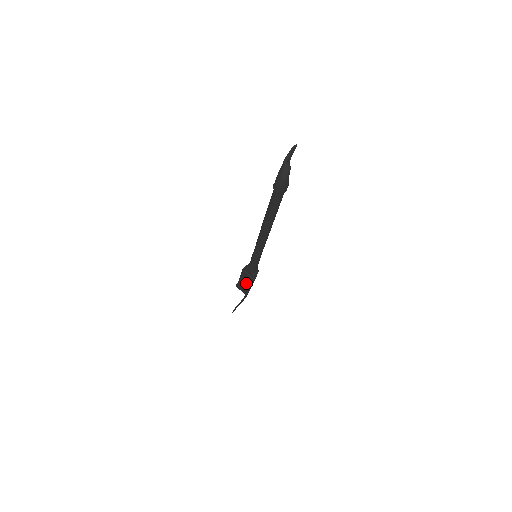
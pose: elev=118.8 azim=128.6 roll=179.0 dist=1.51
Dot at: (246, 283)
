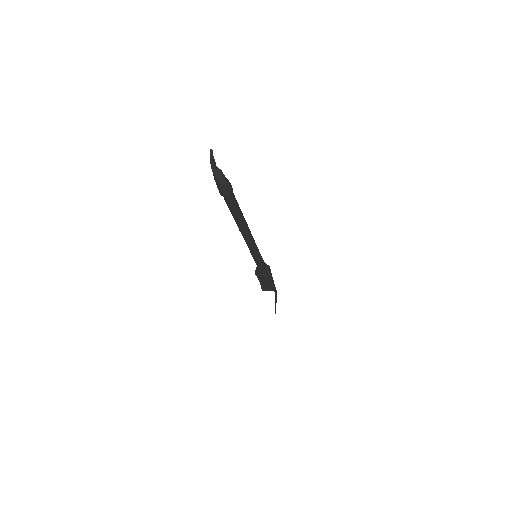
Dot at: (267, 282)
